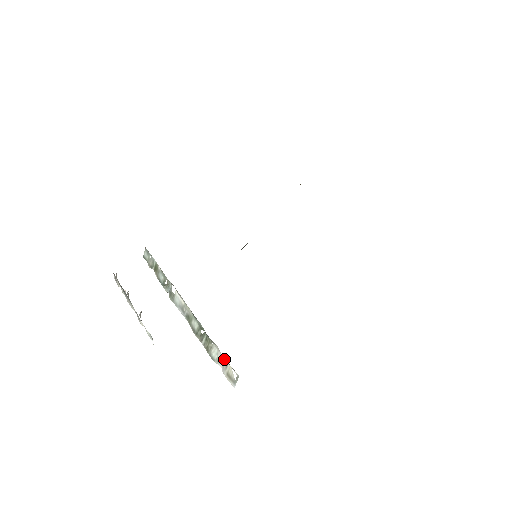
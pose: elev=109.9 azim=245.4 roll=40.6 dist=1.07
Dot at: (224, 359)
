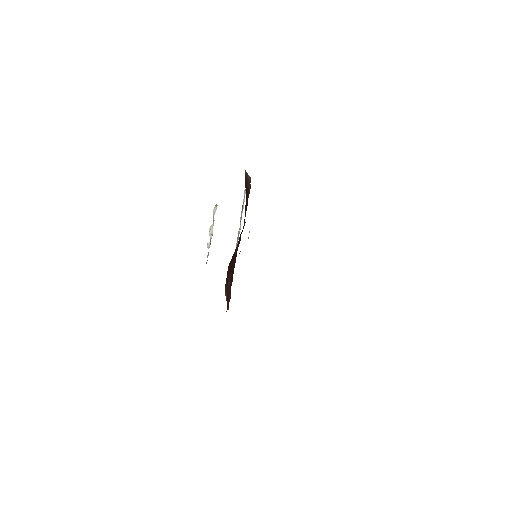
Dot at: occluded
